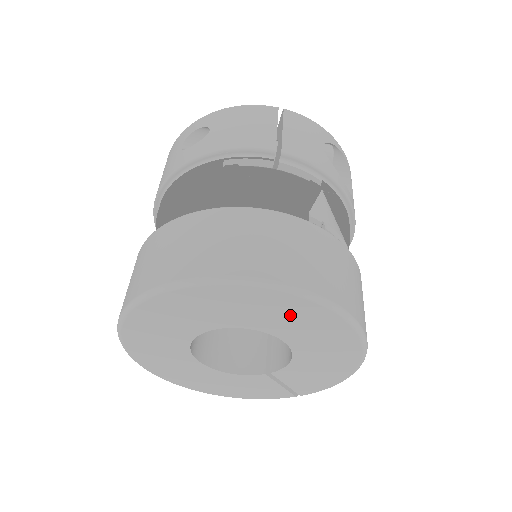
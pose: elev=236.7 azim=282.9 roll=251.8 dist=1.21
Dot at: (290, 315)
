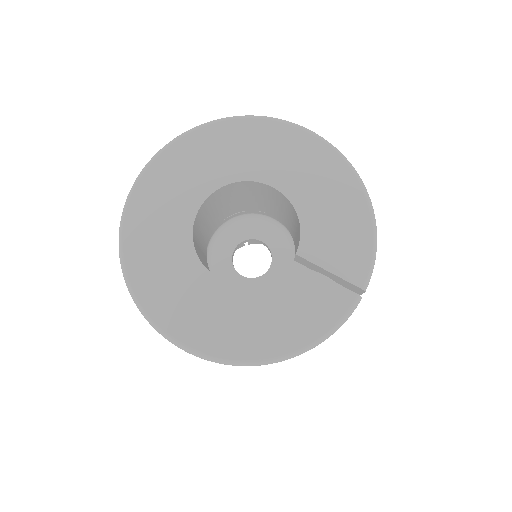
Dot at: (249, 144)
